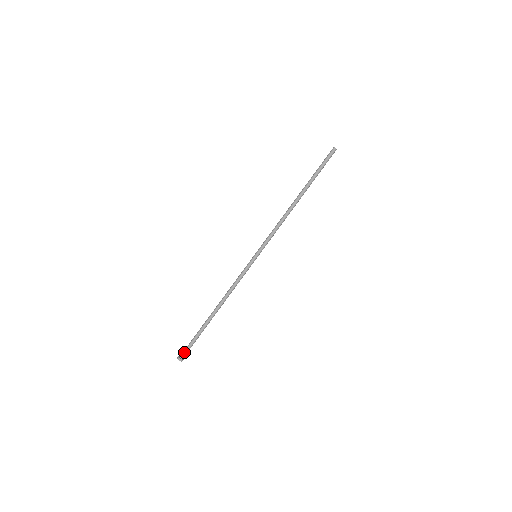
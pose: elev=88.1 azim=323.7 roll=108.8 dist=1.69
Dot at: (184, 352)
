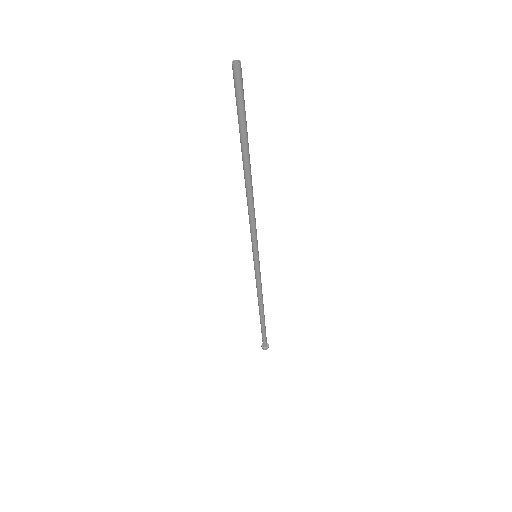
Dot at: (264, 344)
